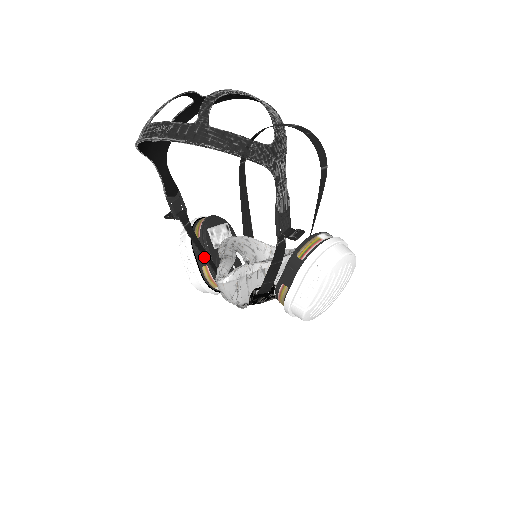
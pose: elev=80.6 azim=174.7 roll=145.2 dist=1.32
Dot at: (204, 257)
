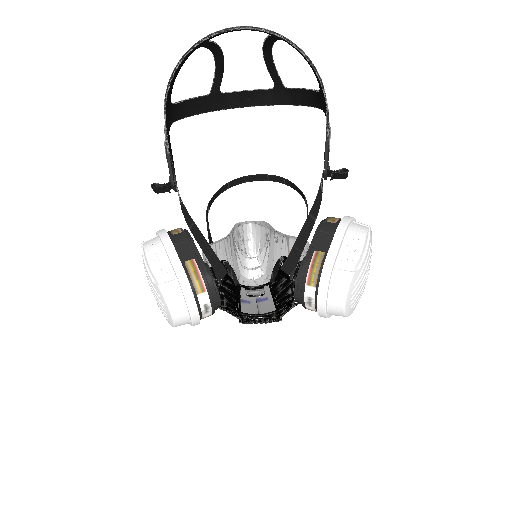
Dot at: (201, 233)
